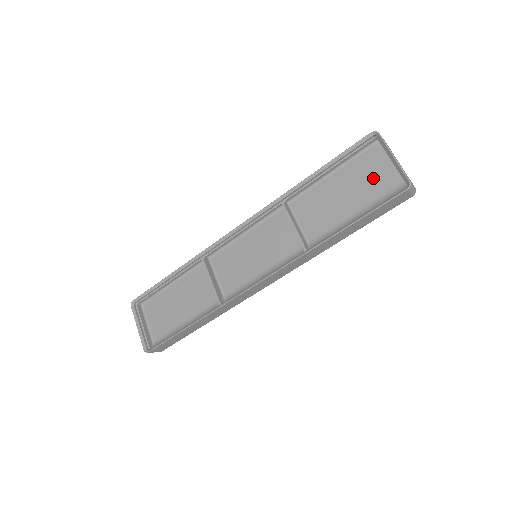
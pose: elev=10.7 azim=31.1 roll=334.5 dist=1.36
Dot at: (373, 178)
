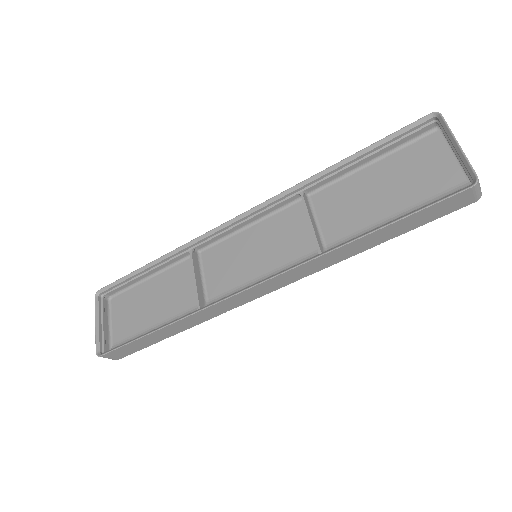
Dot at: (424, 173)
